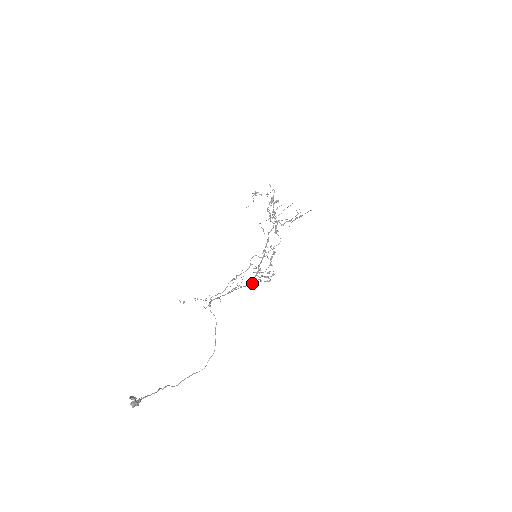
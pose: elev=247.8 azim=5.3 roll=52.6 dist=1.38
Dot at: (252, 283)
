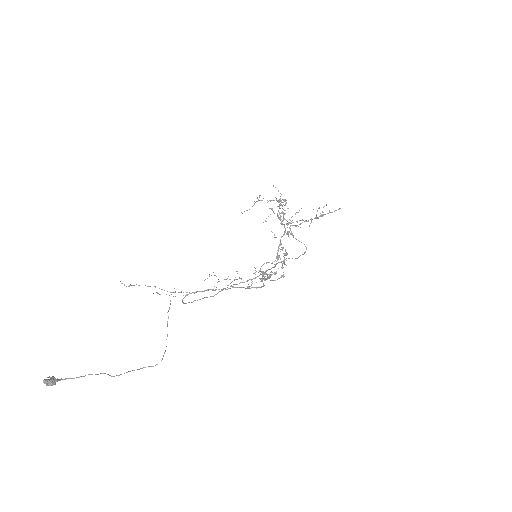
Dot at: (256, 287)
